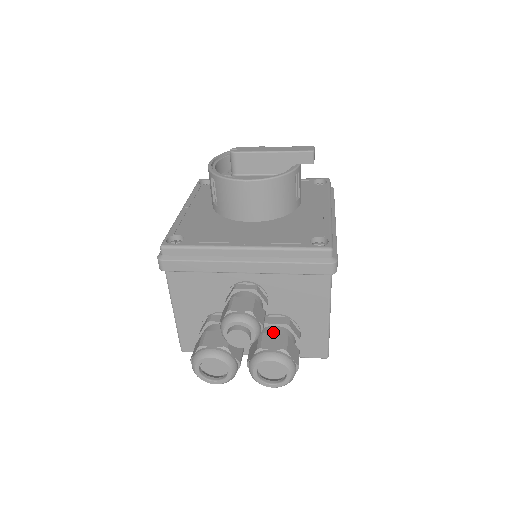
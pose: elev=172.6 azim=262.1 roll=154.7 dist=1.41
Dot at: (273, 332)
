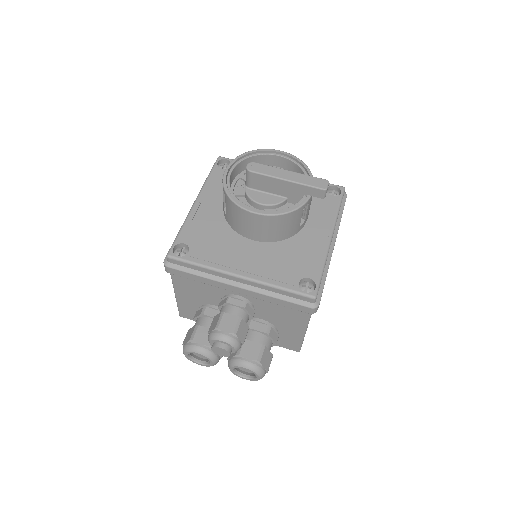
Dot at: (254, 339)
